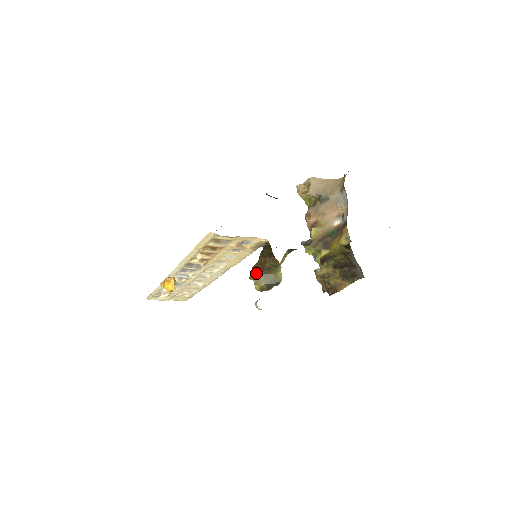
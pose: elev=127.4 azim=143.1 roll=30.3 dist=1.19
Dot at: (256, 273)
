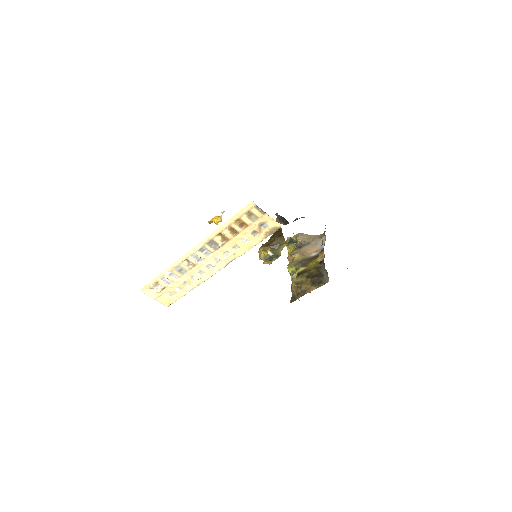
Dot at: (265, 246)
